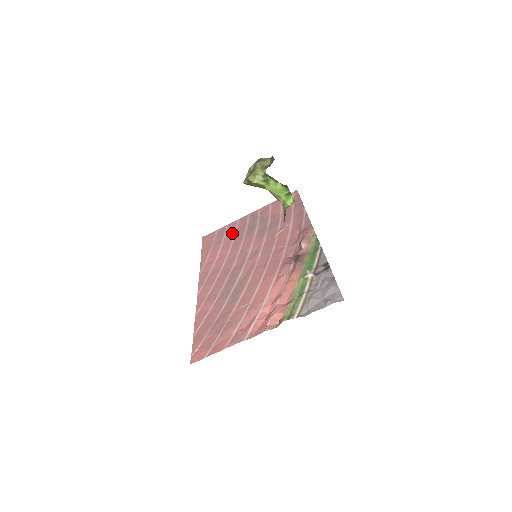
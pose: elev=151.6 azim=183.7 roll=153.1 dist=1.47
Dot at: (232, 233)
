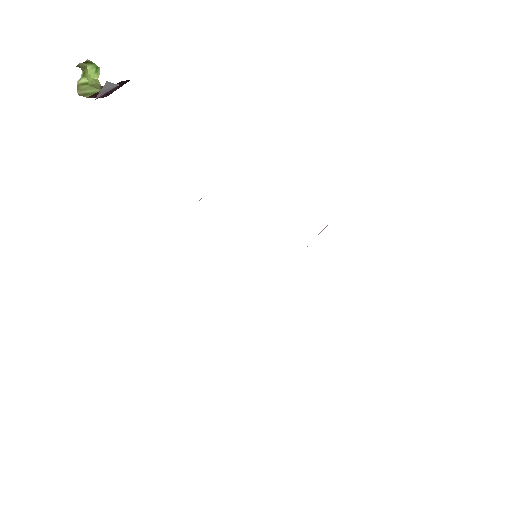
Dot at: occluded
